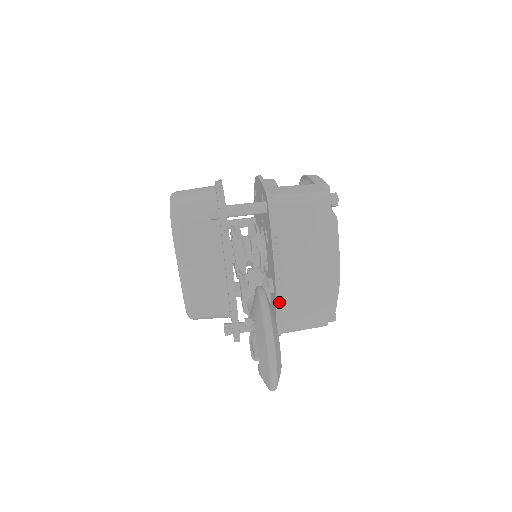
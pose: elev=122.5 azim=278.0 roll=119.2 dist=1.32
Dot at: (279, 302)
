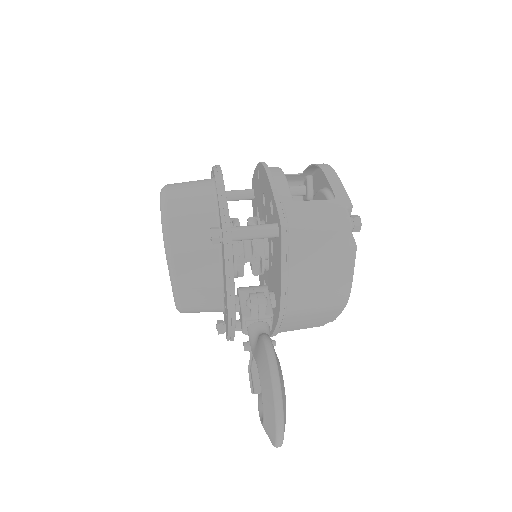
Dot at: (281, 322)
